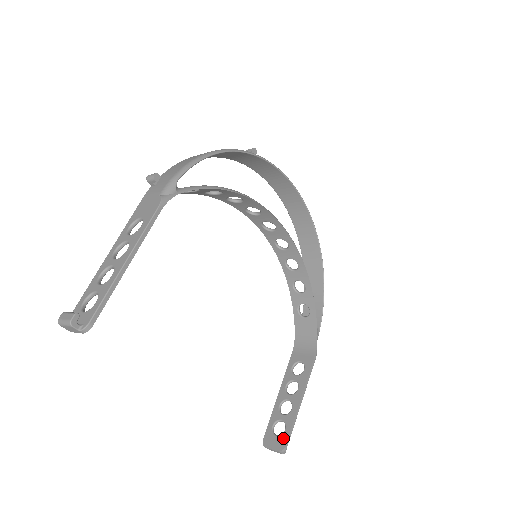
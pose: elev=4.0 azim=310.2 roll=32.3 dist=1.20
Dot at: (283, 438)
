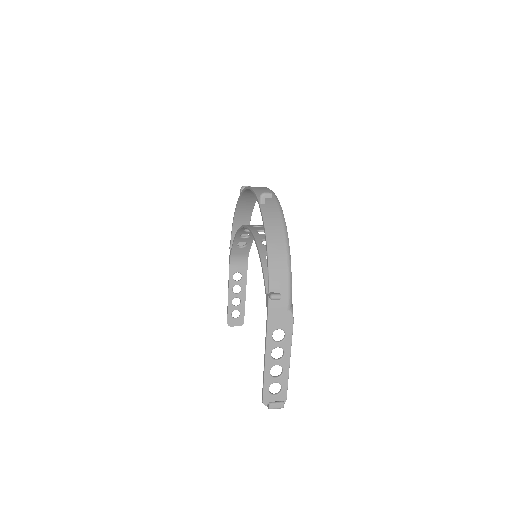
Dot at: (241, 319)
